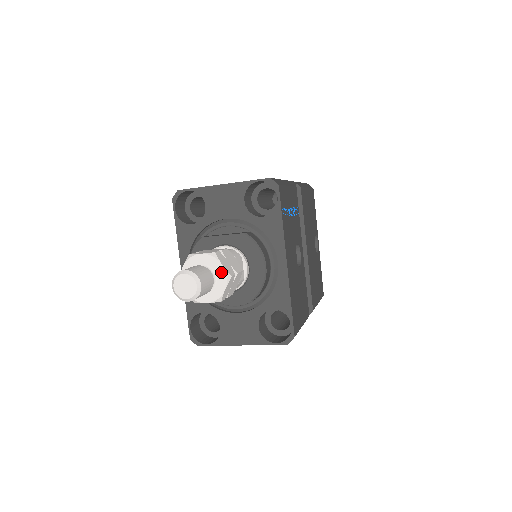
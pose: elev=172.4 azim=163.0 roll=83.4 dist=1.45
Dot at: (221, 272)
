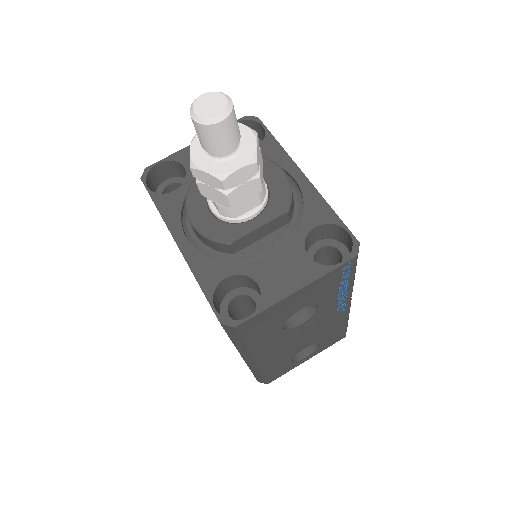
Dot at: (242, 130)
